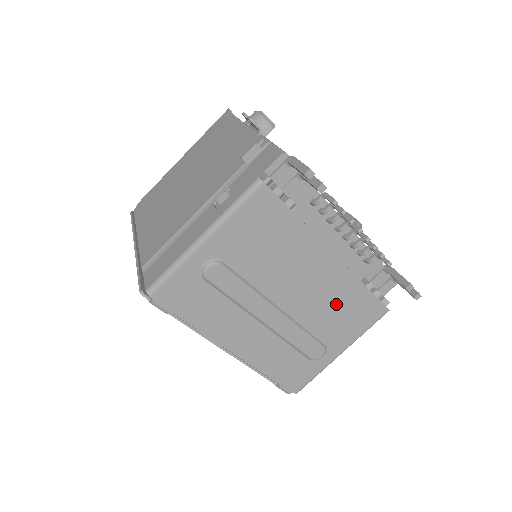
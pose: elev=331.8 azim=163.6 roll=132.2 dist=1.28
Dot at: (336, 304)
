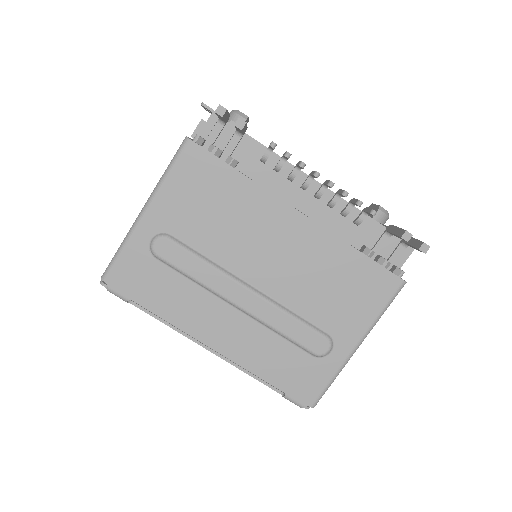
Dot at: (325, 277)
